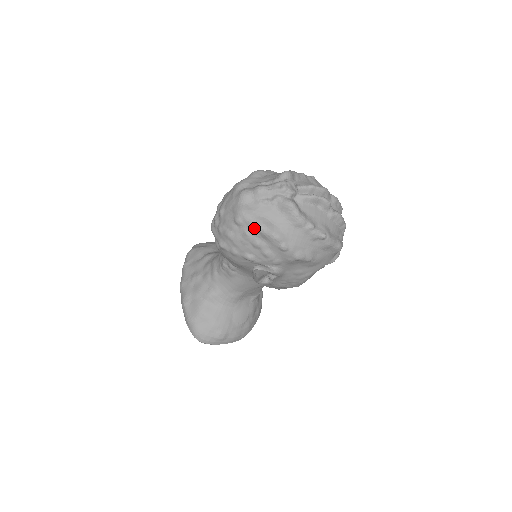
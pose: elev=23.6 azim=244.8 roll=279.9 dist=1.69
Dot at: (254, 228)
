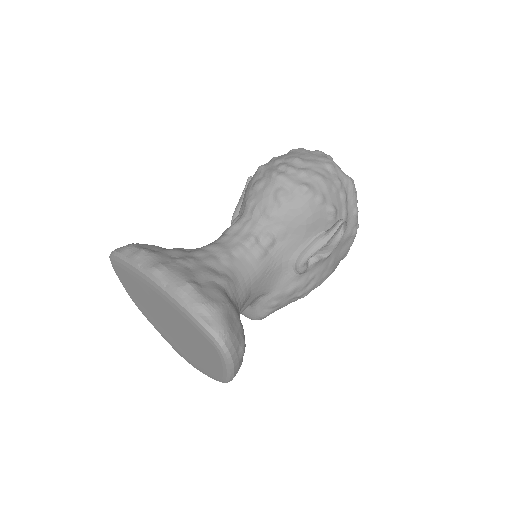
Dot at: (346, 178)
